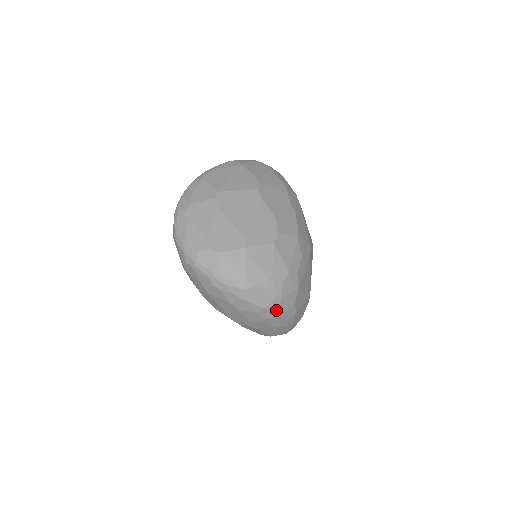
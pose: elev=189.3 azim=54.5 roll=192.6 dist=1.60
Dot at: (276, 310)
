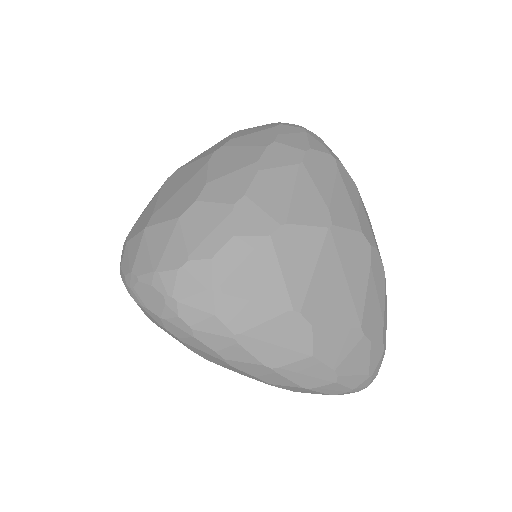
Dot at: (180, 323)
